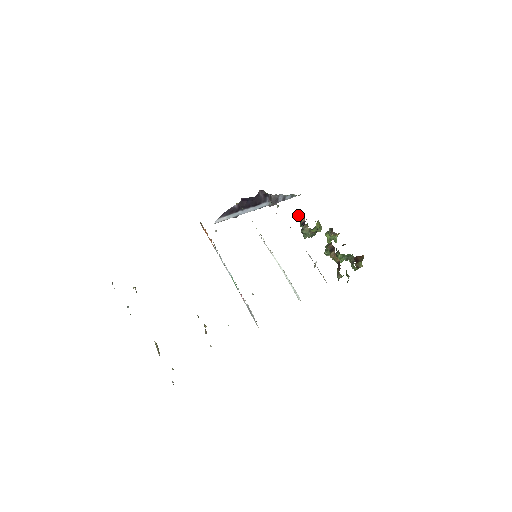
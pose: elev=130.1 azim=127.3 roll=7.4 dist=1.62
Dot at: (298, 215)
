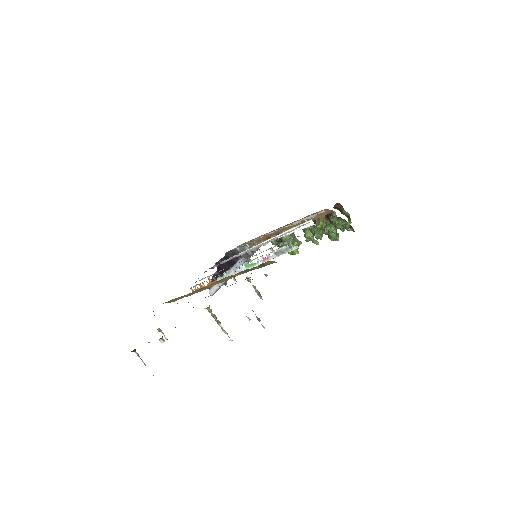
Dot at: occluded
